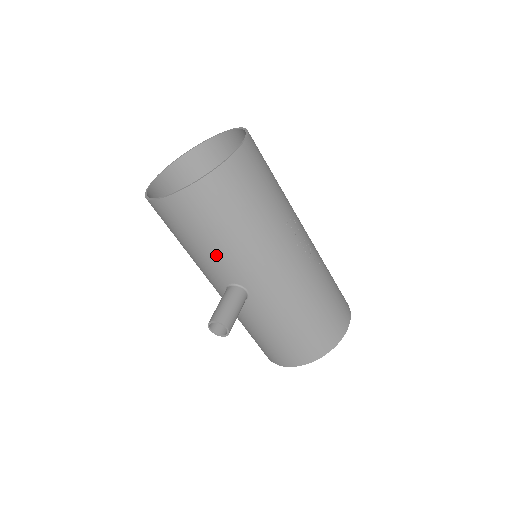
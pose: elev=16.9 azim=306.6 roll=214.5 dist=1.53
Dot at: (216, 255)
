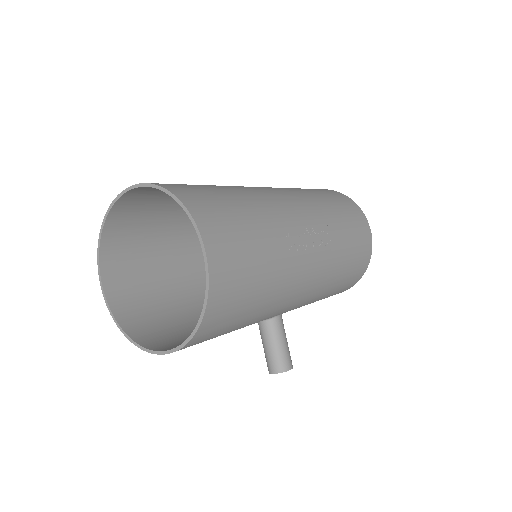
Dot at: occluded
